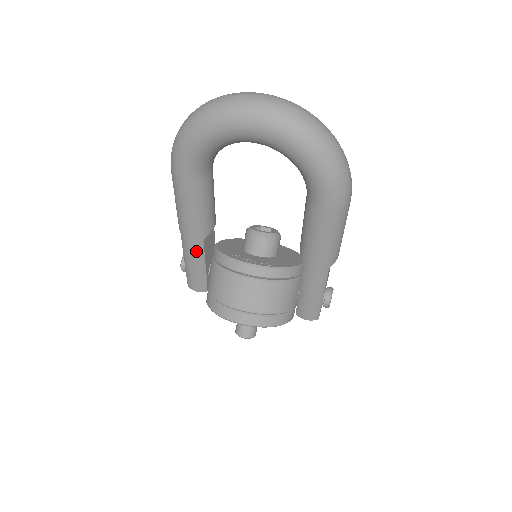
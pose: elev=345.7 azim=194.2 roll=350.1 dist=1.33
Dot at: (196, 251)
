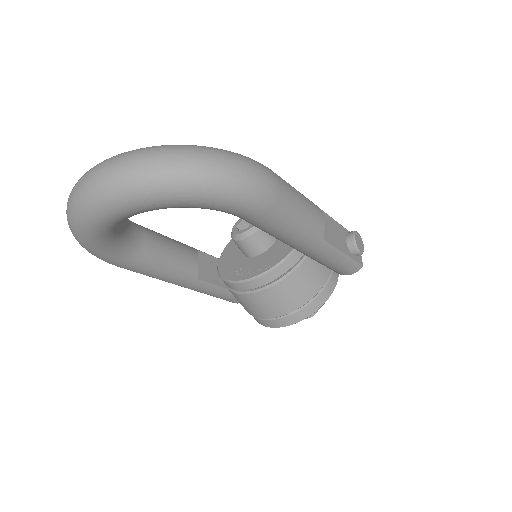
Dot at: (203, 288)
